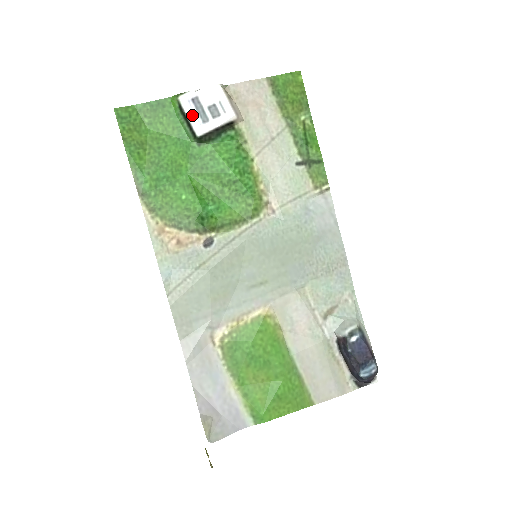
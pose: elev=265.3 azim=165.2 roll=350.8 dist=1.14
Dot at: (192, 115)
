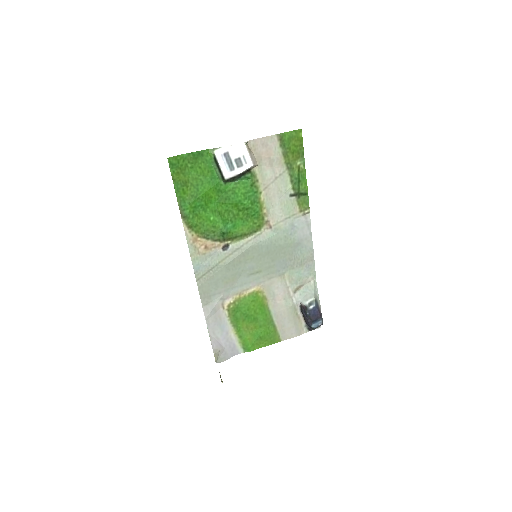
Dot at: (223, 165)
